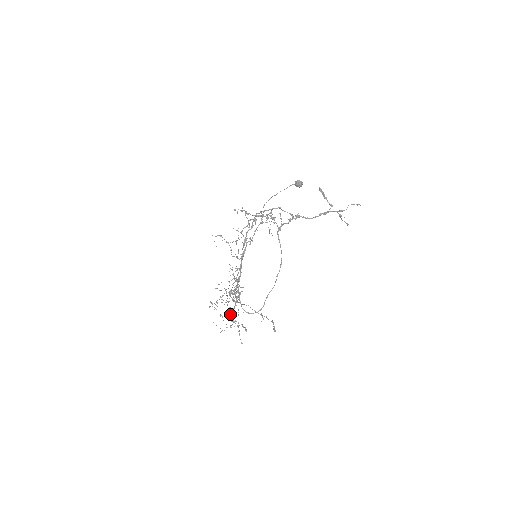
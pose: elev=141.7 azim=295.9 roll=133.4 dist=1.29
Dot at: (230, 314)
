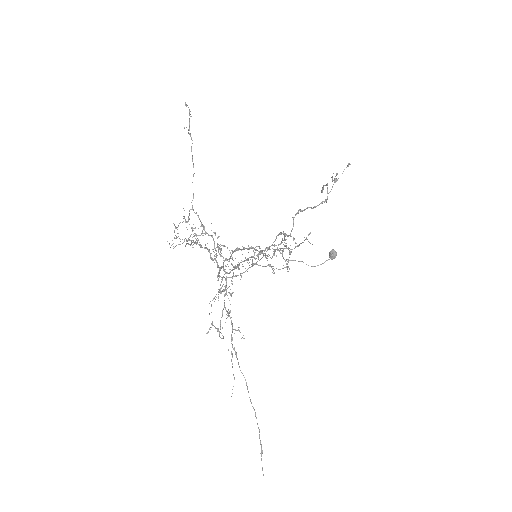
Dot at: occluded
